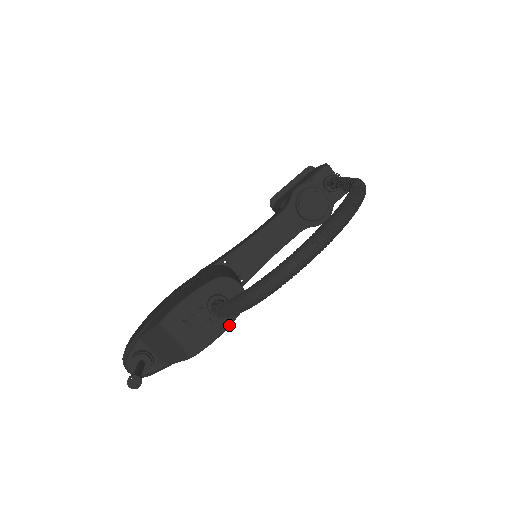
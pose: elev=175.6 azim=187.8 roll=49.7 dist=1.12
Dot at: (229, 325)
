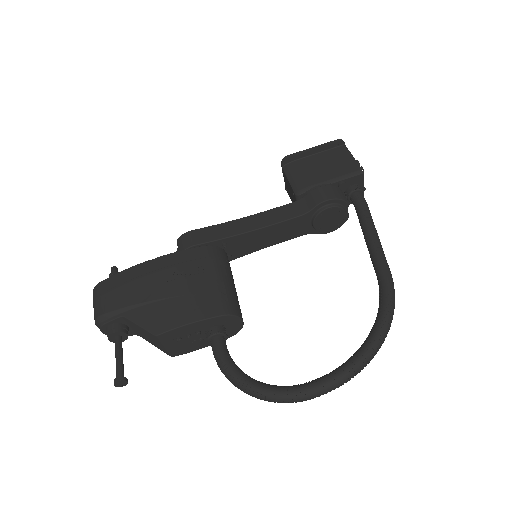
Dot at: occluded
